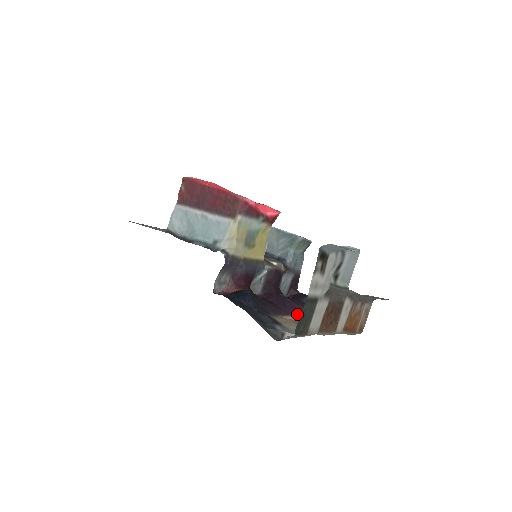
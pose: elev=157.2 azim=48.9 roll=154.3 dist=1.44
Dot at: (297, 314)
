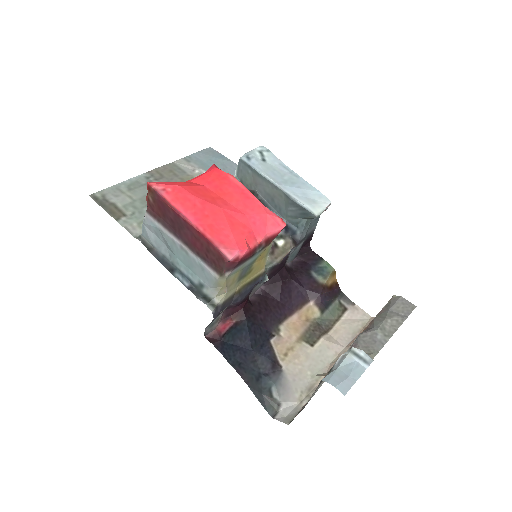
Dot at: (304, 305)
